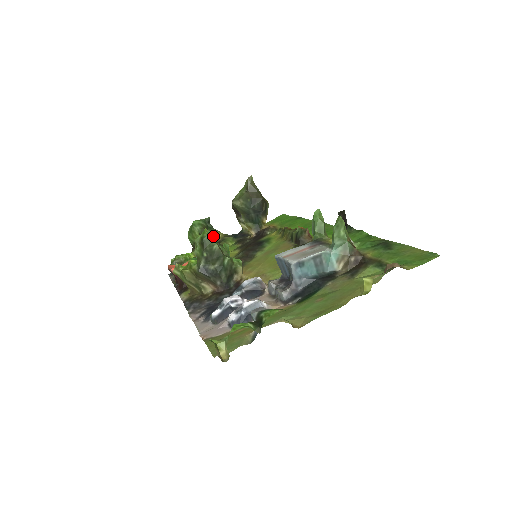
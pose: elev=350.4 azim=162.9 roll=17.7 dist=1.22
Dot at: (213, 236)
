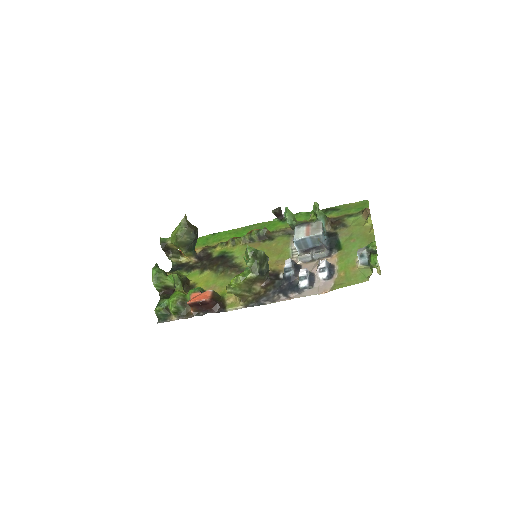
Dot at: occluded
